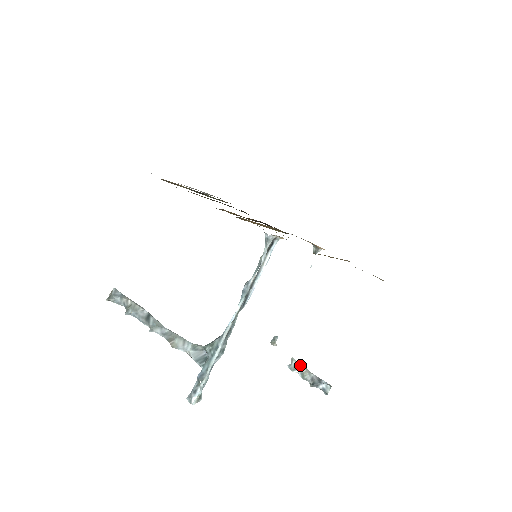
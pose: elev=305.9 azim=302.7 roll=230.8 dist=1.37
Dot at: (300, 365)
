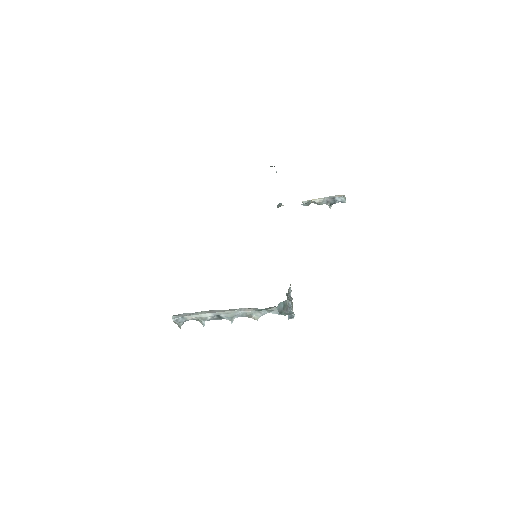
Dot at: (311, 201)
